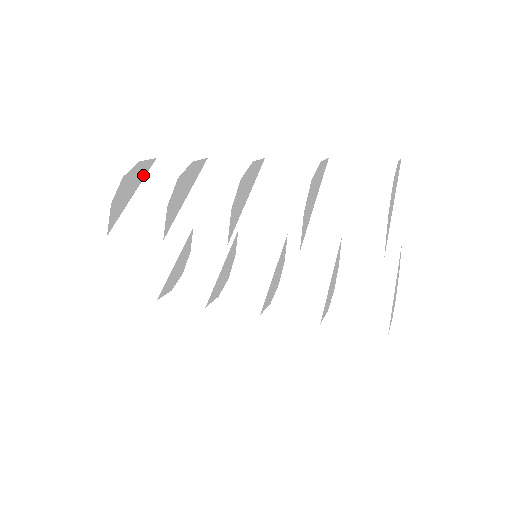
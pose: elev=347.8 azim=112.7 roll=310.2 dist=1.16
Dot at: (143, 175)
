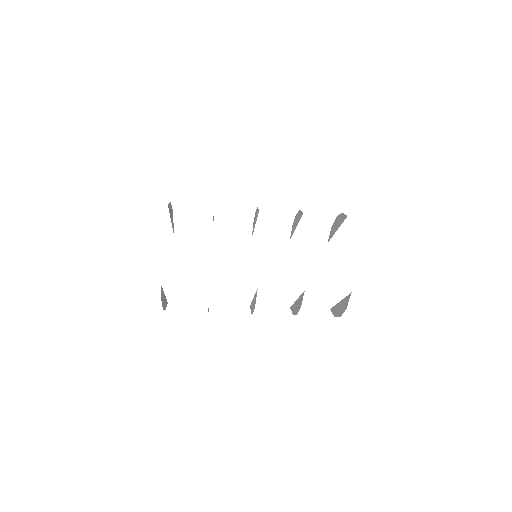
Dot at: (172, 226)
